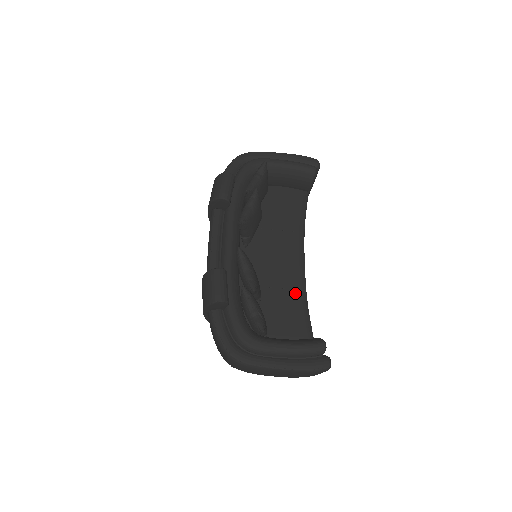
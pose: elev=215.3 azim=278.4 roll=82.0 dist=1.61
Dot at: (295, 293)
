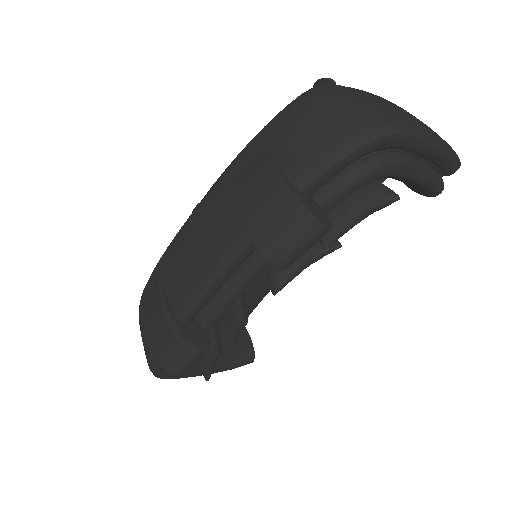
Dot at: (264, 290)
